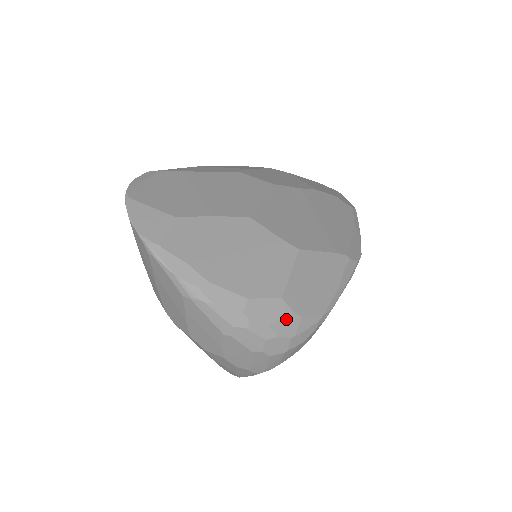
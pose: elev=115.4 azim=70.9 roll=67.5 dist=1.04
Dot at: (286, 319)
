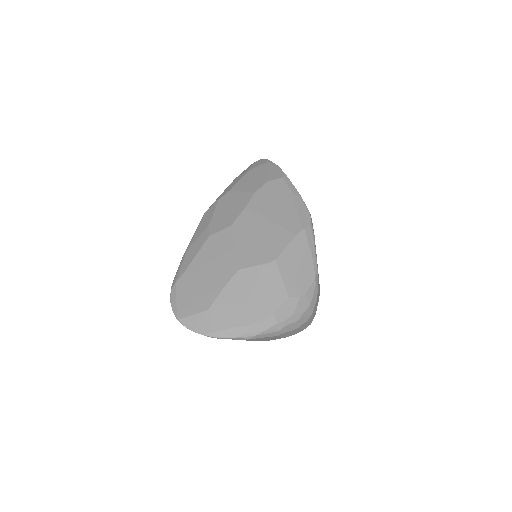
Dot at: (299, 303)
